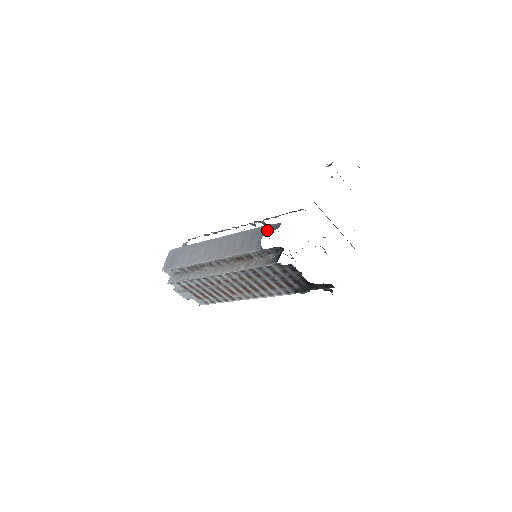
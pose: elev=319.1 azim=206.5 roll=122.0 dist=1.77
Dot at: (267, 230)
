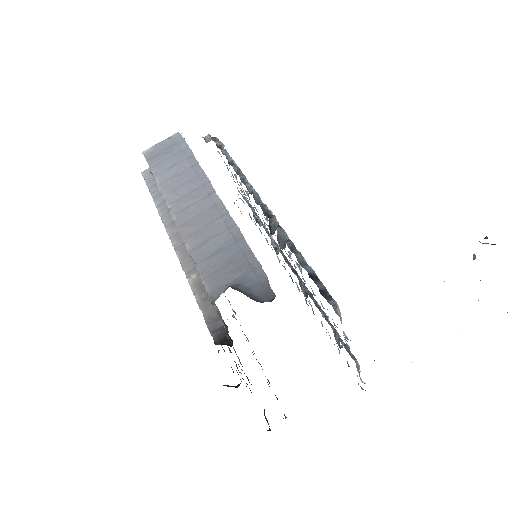
Dot at: (253, 280)
